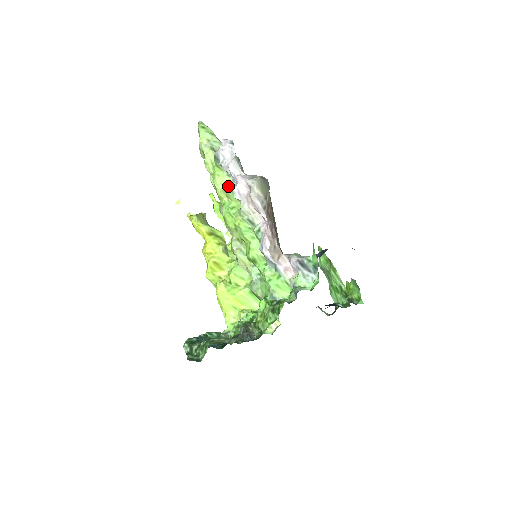
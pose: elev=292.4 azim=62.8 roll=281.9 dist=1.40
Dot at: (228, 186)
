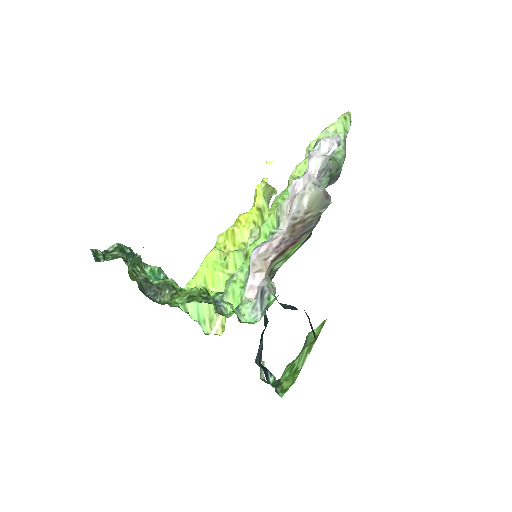
Dot at: (298, 176)
